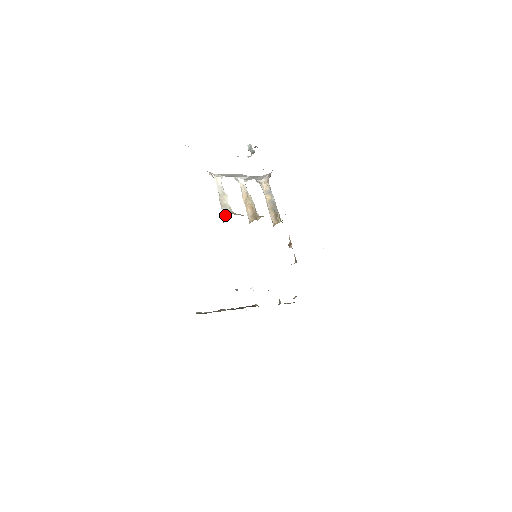
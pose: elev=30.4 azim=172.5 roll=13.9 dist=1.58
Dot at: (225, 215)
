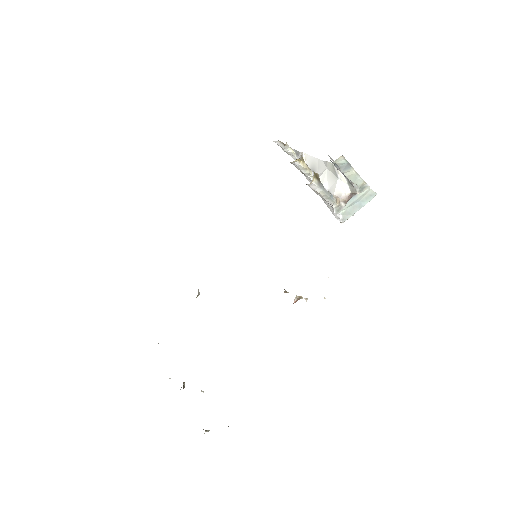
Dot at: occluded
